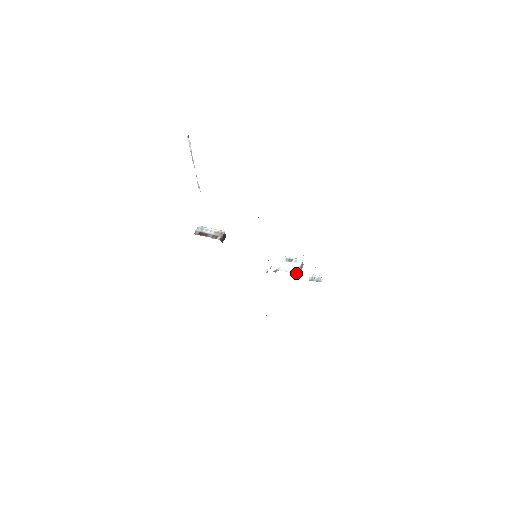
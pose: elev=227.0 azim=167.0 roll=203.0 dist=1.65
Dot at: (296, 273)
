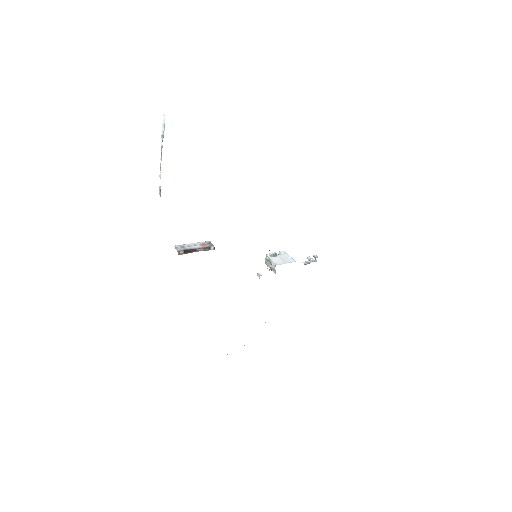
Dot at: (295, 261)
